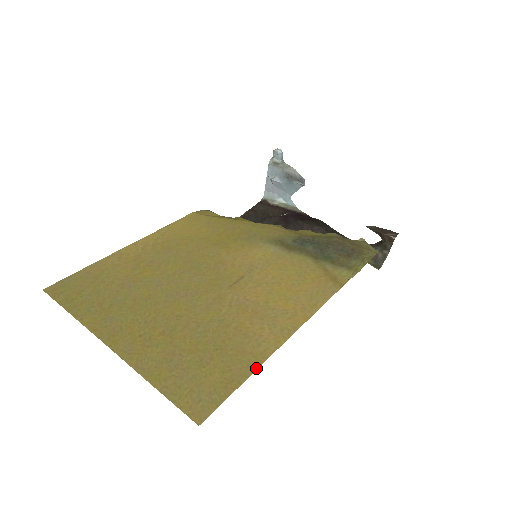
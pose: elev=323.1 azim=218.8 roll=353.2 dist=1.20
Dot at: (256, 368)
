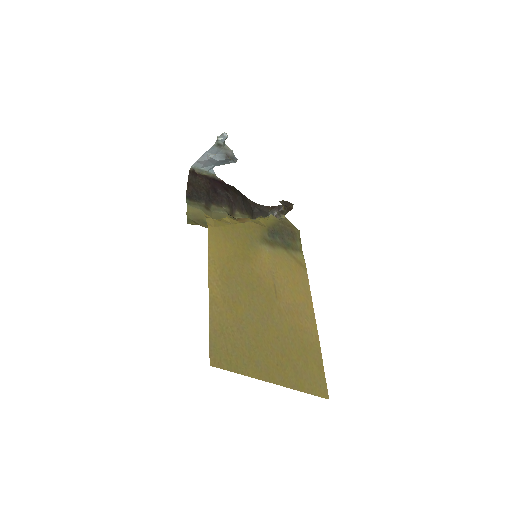
Dot at: occluded
